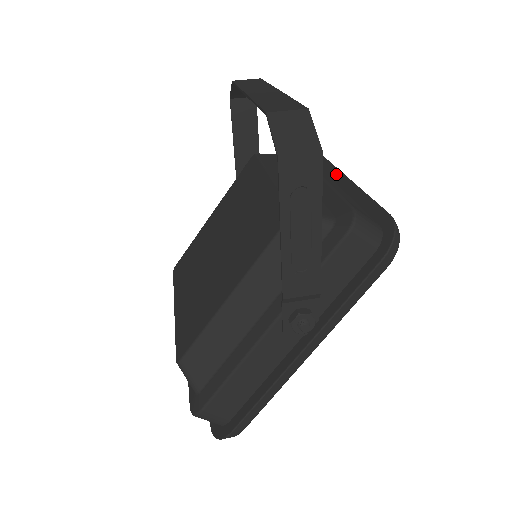
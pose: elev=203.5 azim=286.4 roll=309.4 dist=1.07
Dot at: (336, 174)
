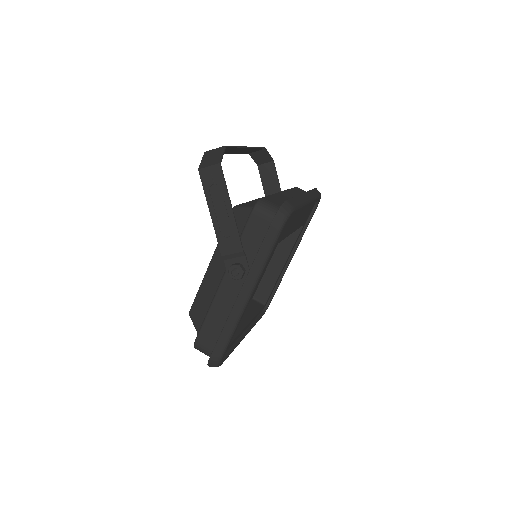
Dot at: occluded
